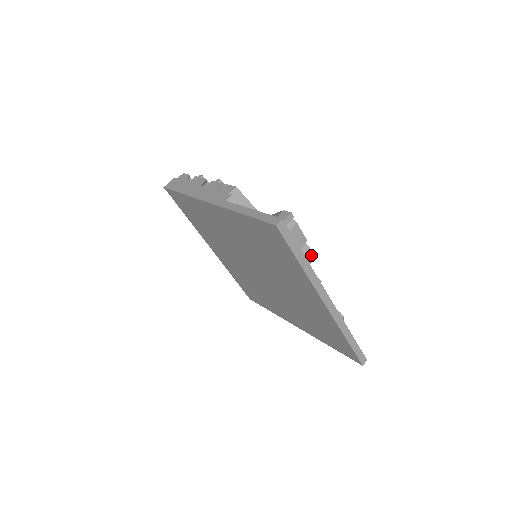
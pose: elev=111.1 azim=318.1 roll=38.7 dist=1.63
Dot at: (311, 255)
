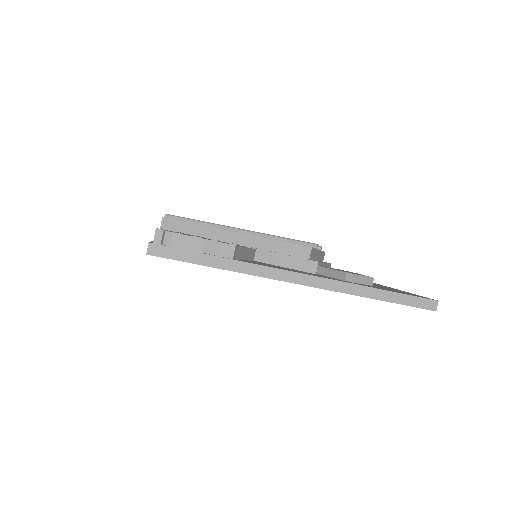
Dot at: (225, 249)
